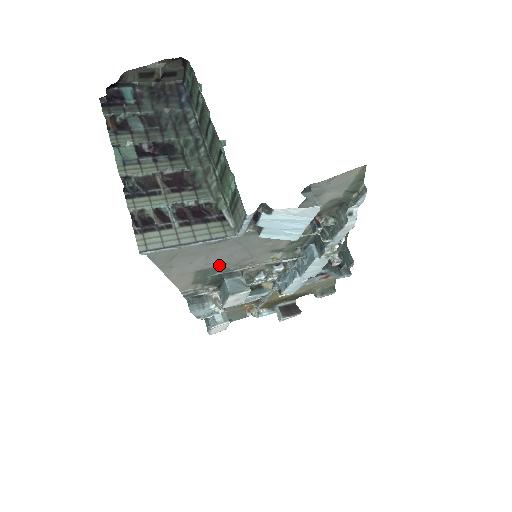
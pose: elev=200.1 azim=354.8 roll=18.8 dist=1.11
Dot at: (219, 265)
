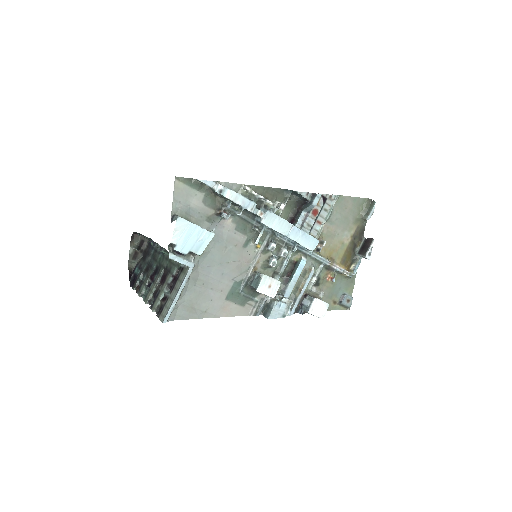
Dot at: (231, 284)
